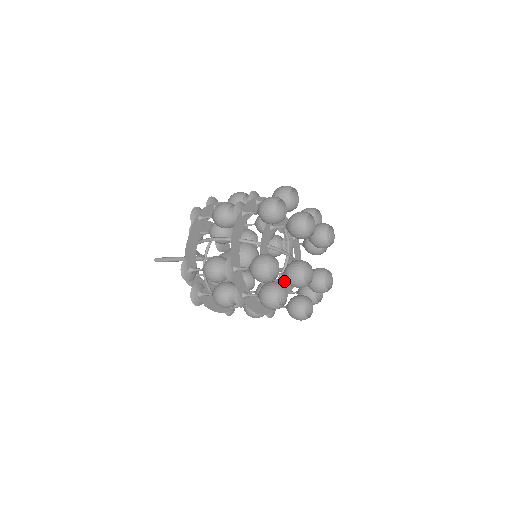
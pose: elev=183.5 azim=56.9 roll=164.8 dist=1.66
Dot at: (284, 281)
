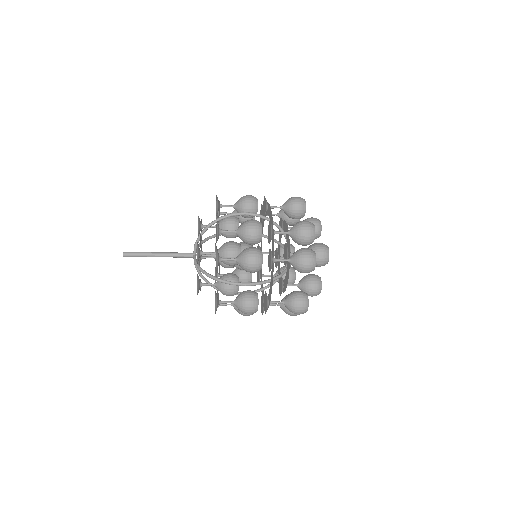
Dot at: occluded
